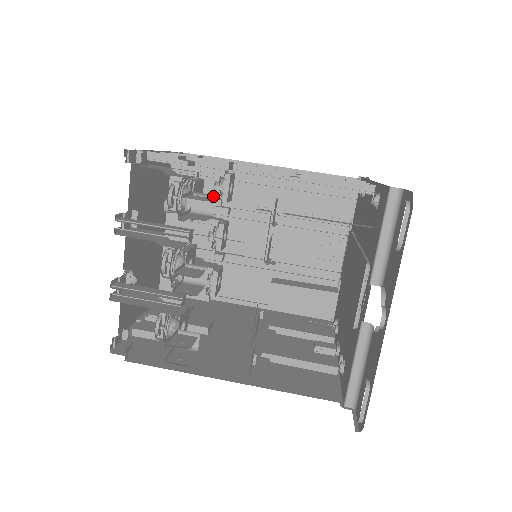
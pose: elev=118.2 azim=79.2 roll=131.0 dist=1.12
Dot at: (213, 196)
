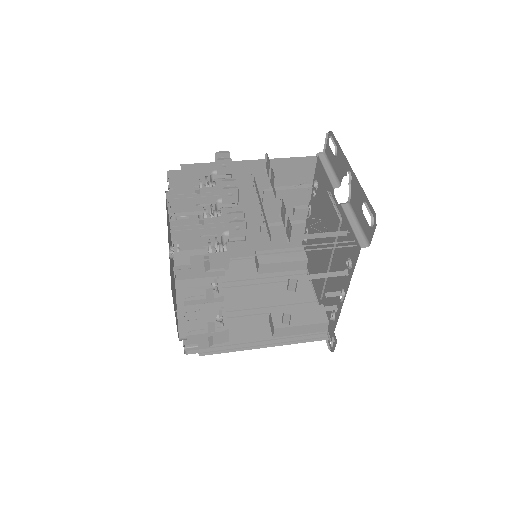
Dot at: occluded
